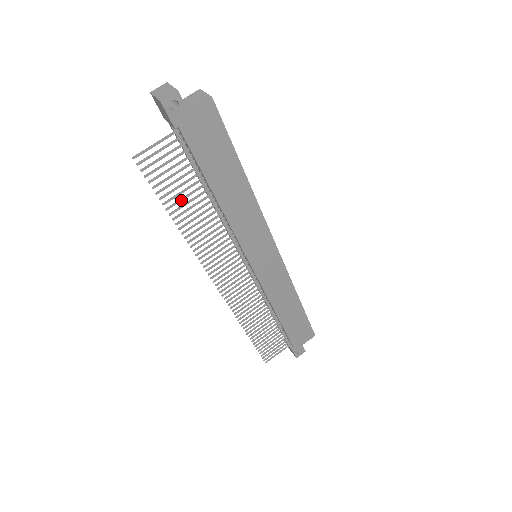
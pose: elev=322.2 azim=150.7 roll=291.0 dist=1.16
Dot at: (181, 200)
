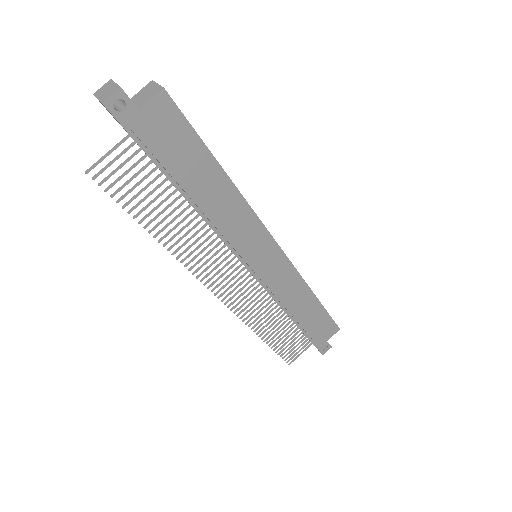
Dot at: (154, 210)
